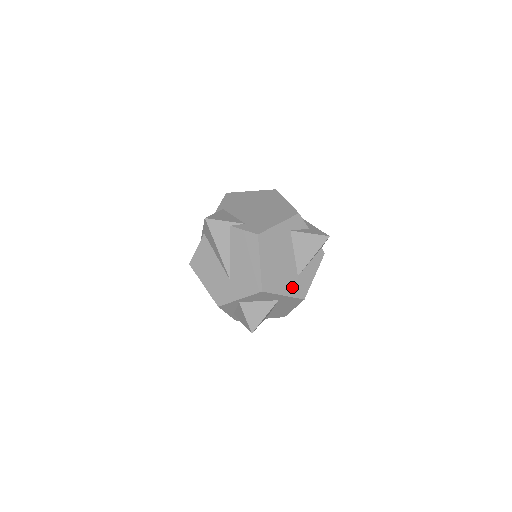
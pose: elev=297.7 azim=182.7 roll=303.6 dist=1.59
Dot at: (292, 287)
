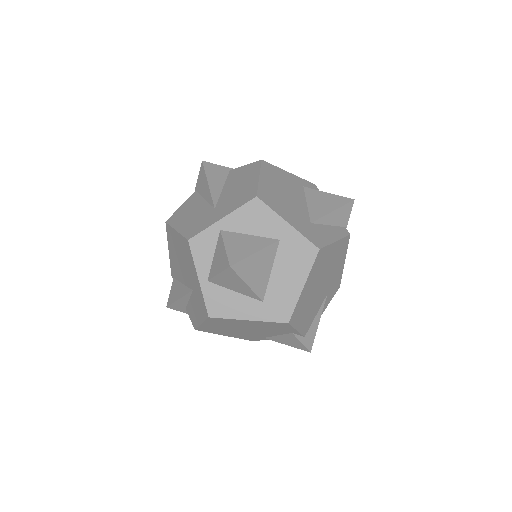
Dot at: (301, 225)
